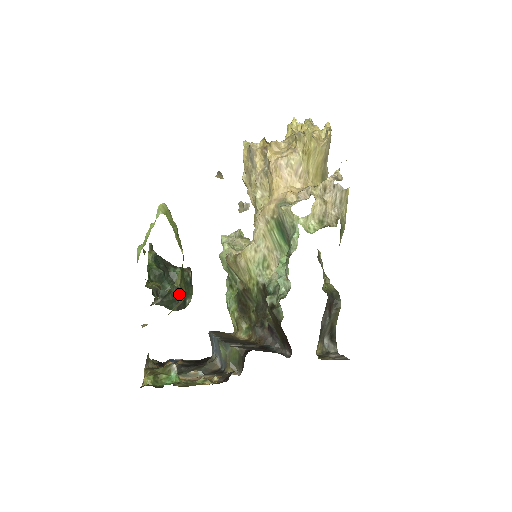
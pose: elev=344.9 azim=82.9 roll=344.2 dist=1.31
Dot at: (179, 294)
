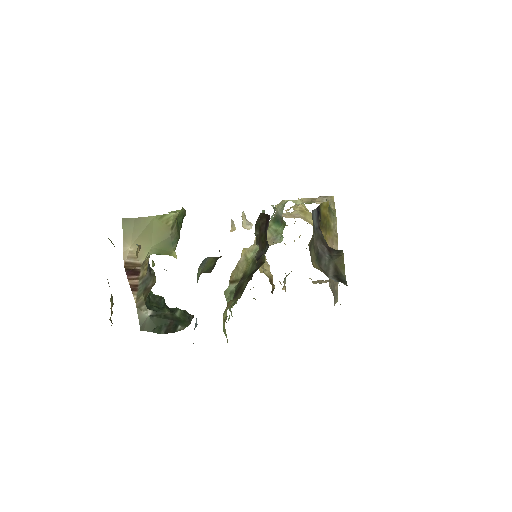
Dot at: (173, 318)
